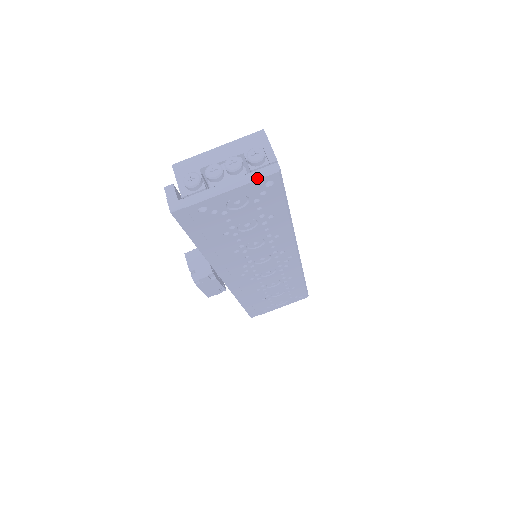
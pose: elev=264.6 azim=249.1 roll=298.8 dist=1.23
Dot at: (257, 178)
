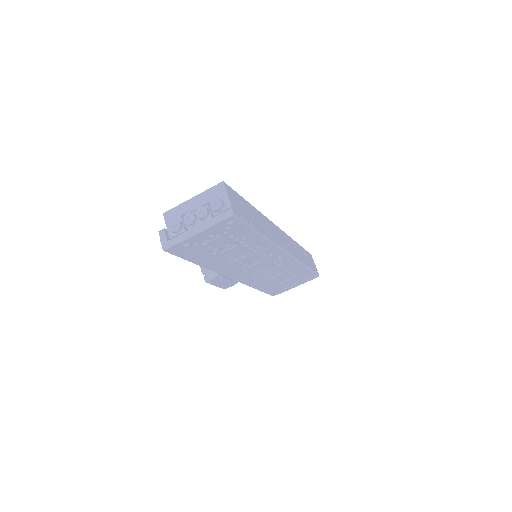
Dot at: (218, 221)
